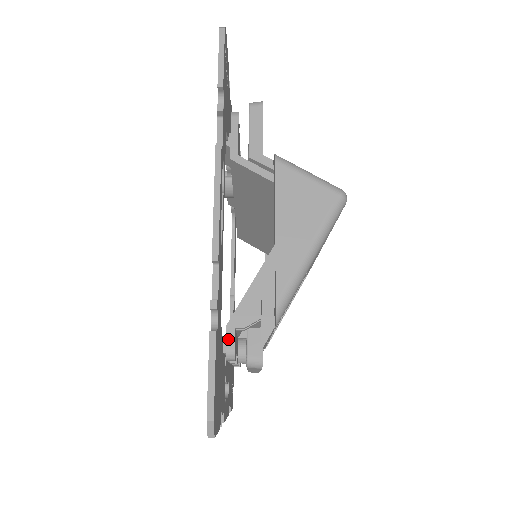
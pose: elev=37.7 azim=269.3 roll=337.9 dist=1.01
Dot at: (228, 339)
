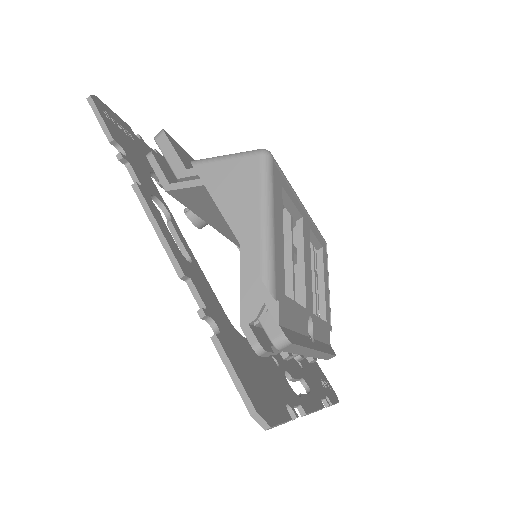
Dot at: (248, 337)
